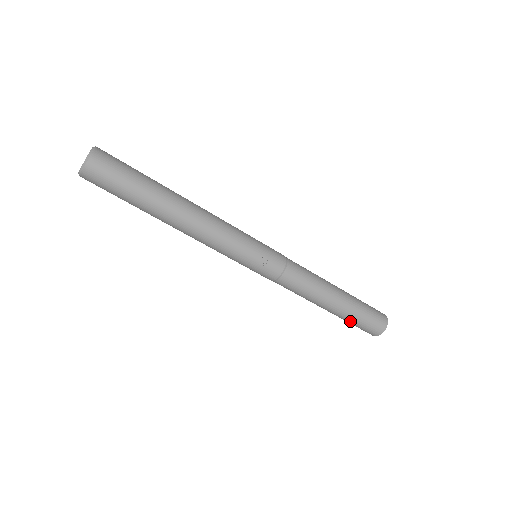
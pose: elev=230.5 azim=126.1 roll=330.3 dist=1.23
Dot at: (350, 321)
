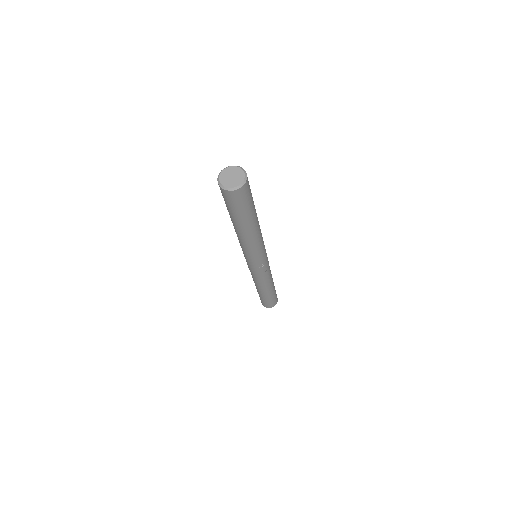
Dot at: (263, 299)
